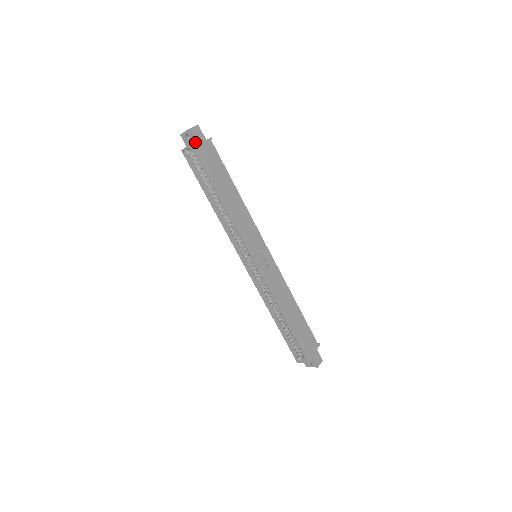
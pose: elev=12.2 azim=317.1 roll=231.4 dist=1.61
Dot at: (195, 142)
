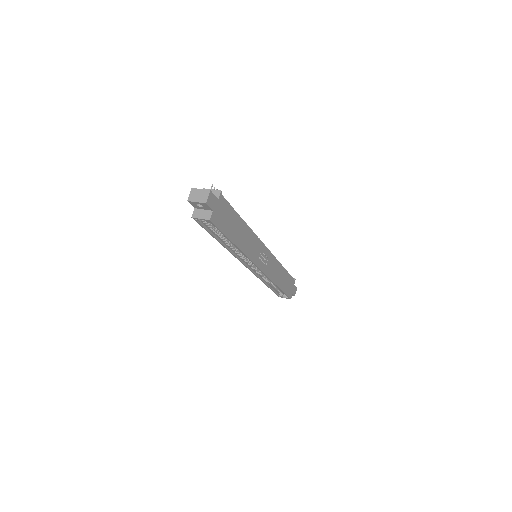
Dot at: (212, 214)
